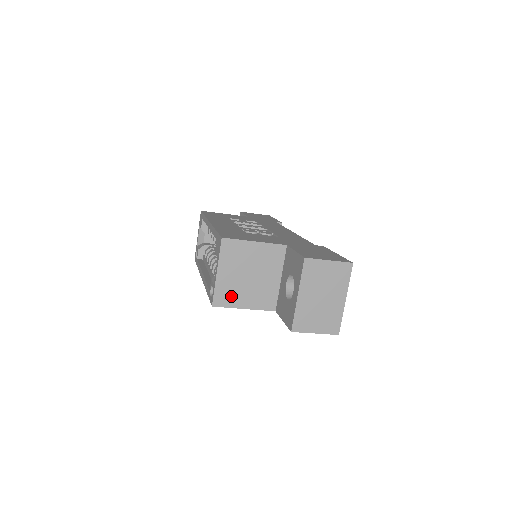
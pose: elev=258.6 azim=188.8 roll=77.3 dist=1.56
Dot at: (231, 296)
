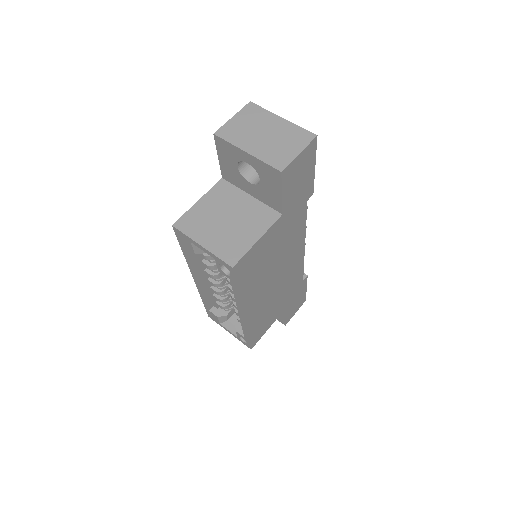
Dot at: (235, 245)
